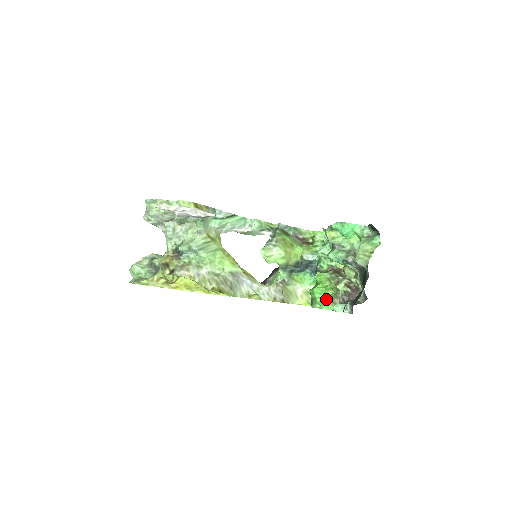
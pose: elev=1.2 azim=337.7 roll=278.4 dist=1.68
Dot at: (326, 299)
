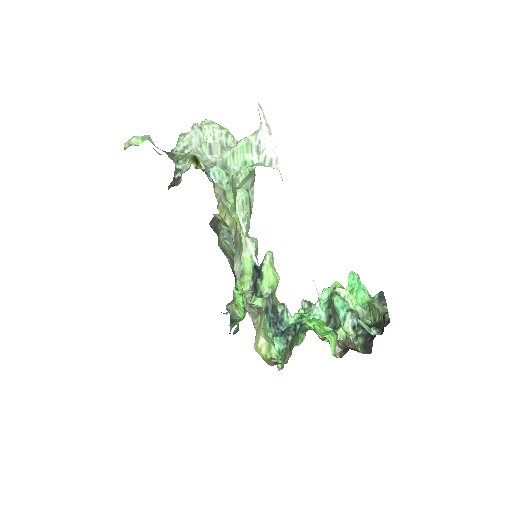
Dot at: (328, 330)
